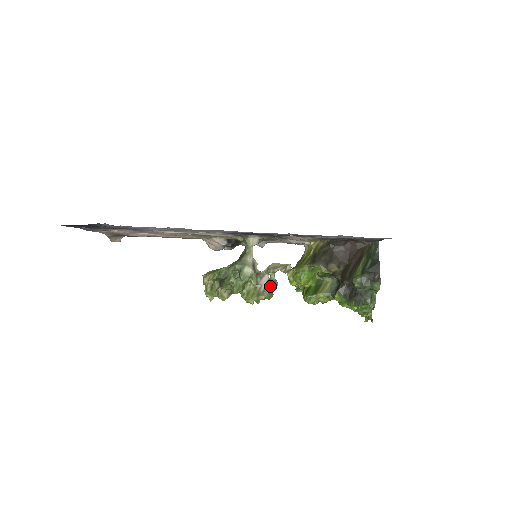
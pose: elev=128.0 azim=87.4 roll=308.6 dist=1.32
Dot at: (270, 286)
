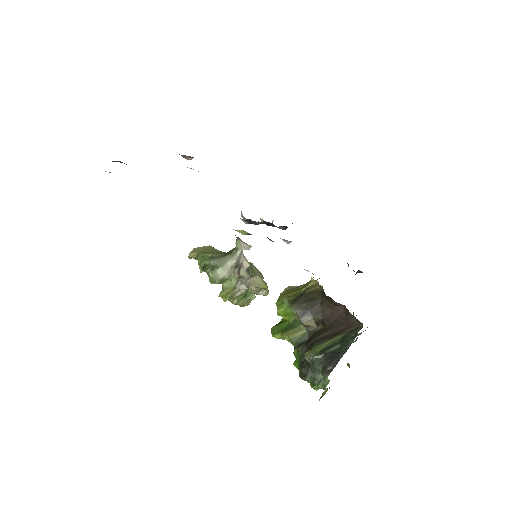
Dot at: (244, 296)
